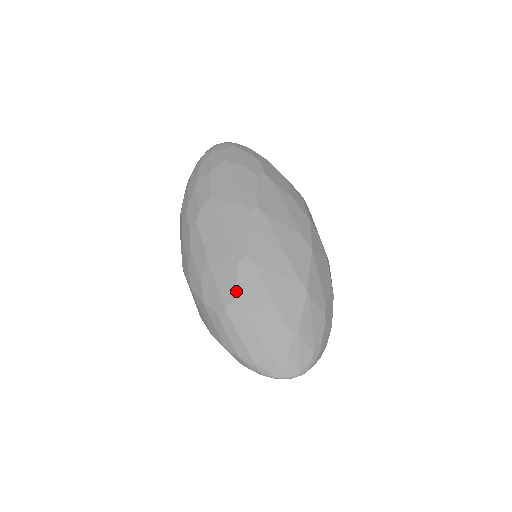
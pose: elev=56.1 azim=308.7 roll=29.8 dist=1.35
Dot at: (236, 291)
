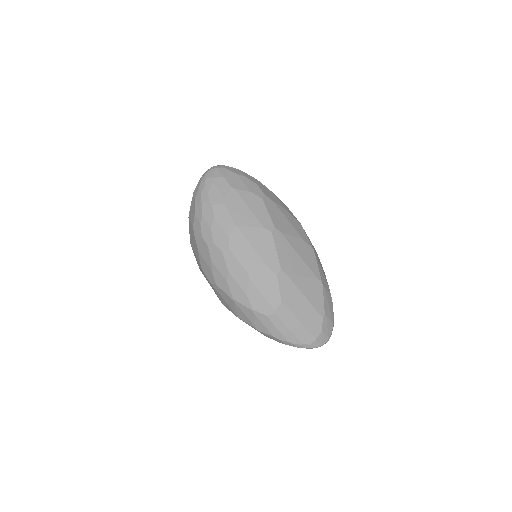
Dot at: (281, 297)
